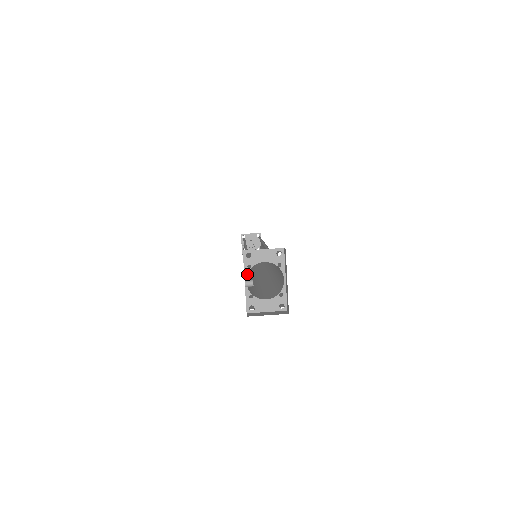
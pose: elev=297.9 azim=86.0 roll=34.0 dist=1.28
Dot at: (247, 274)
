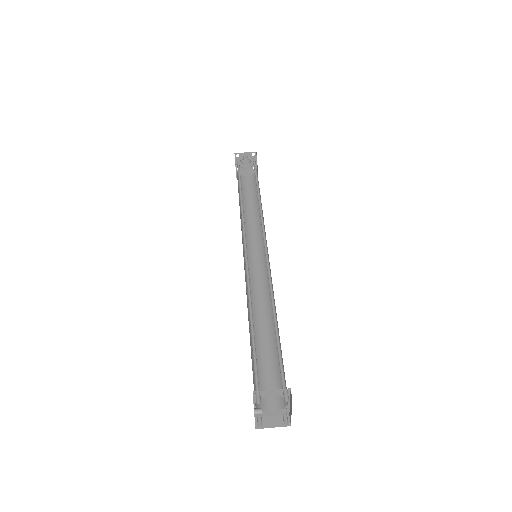
Dot at: occluded
